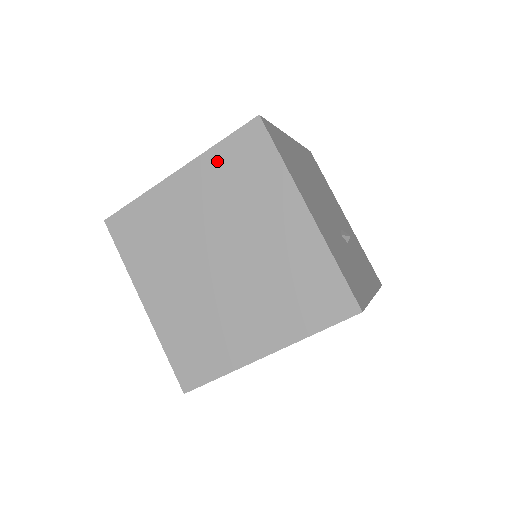
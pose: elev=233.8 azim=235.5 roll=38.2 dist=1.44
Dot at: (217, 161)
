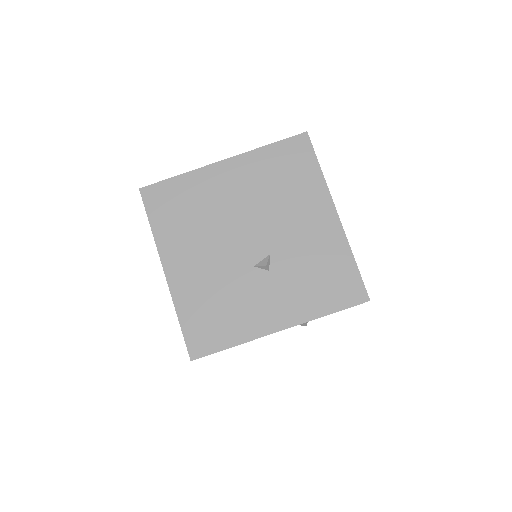
Dot at: occluded
